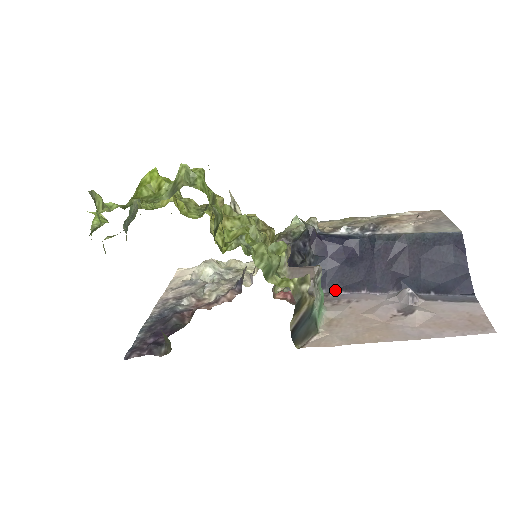
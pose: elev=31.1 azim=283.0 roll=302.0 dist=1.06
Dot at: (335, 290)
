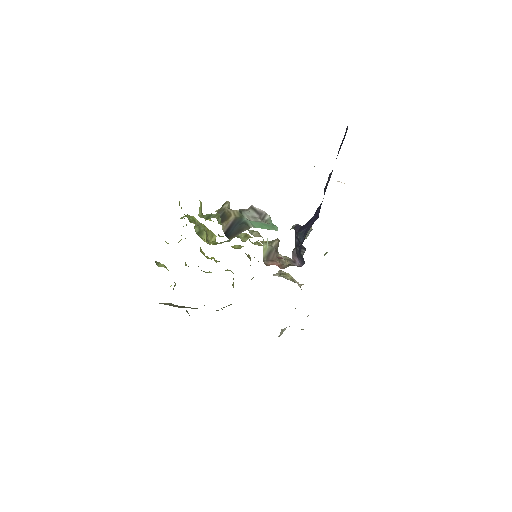
Dot at: occluded
